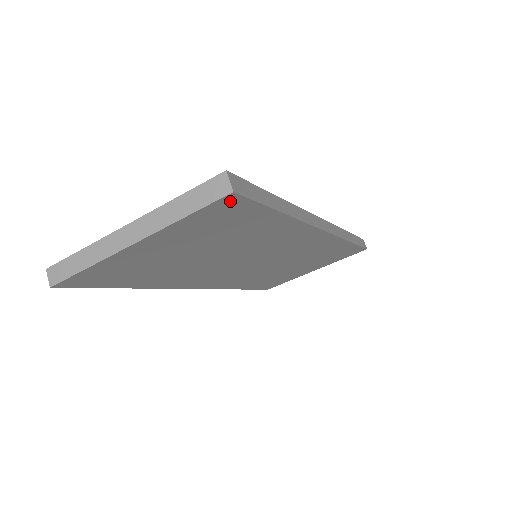
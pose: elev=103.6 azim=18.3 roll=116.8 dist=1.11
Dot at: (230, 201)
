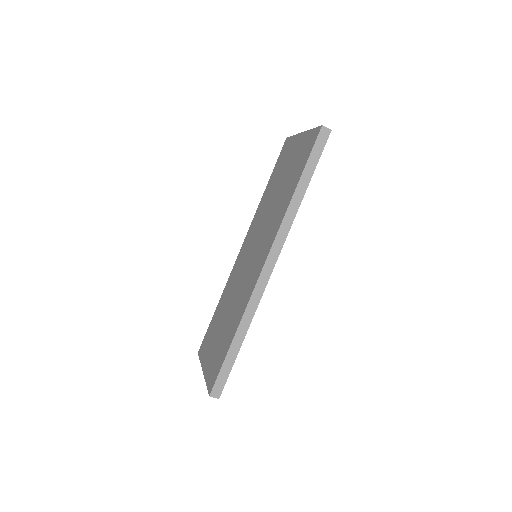
Dot at: occluded
